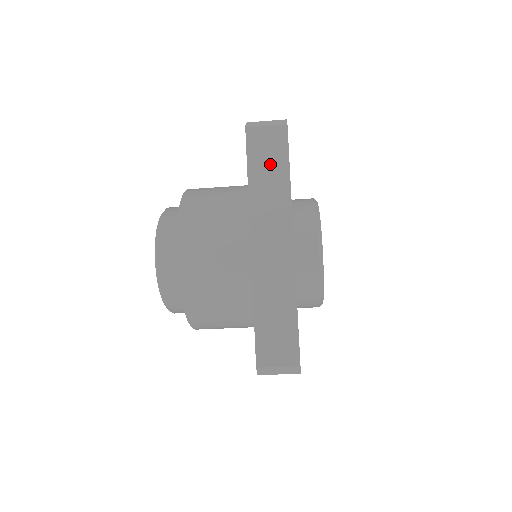
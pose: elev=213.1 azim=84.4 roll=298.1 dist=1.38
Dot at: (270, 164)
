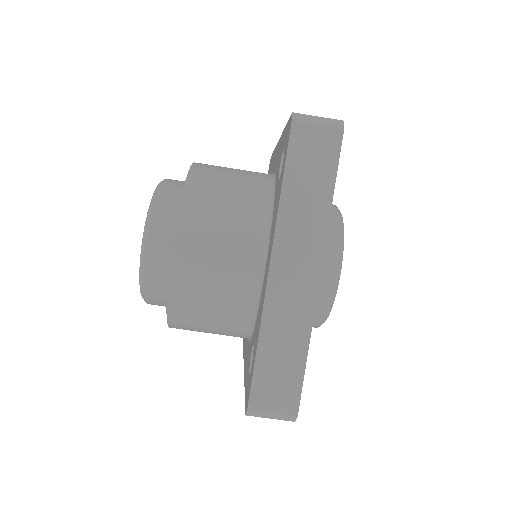
Dot at: (313, 174)
